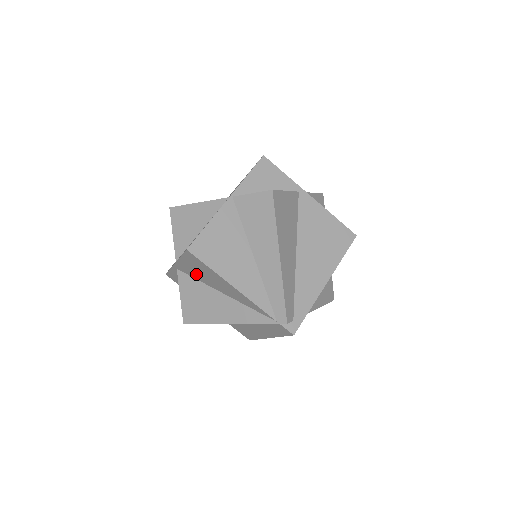
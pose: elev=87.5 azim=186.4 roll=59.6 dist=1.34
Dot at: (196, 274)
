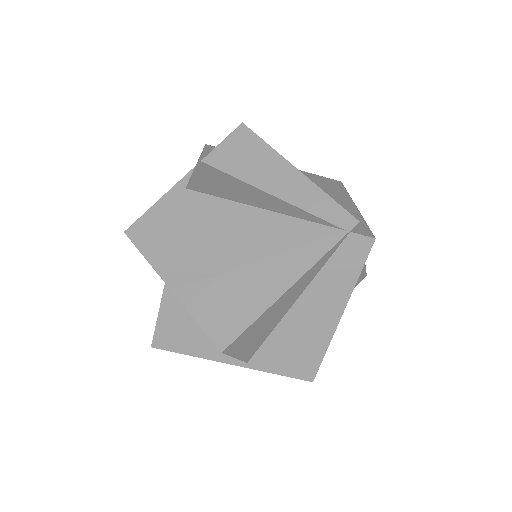
Dot at: (205, 259)
